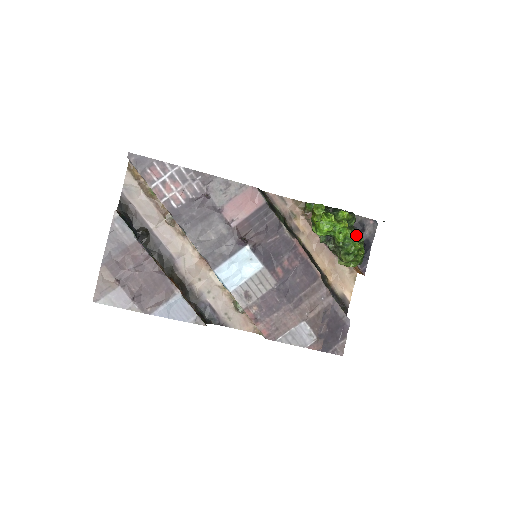
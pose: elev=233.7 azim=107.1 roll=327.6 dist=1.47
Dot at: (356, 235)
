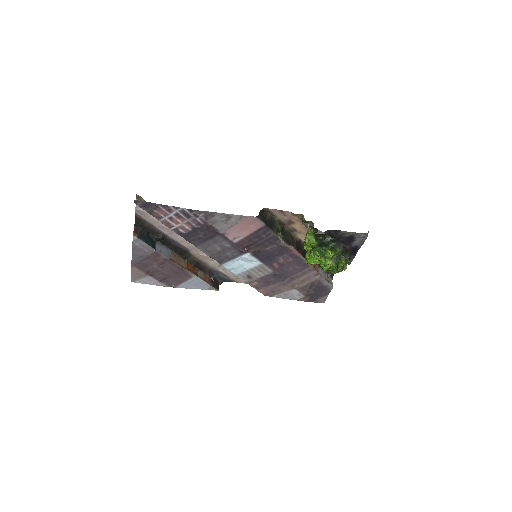
Dot at: (340, 263)
